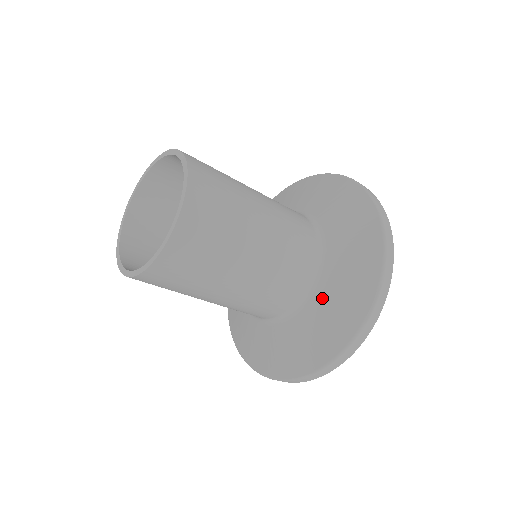
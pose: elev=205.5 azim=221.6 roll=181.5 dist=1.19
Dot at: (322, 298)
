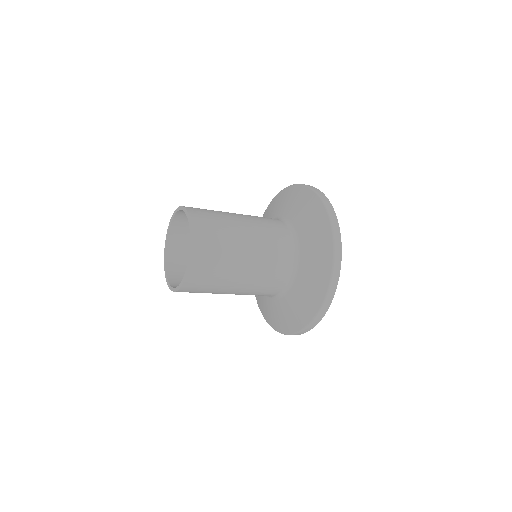
Dot at: (304, 240)
